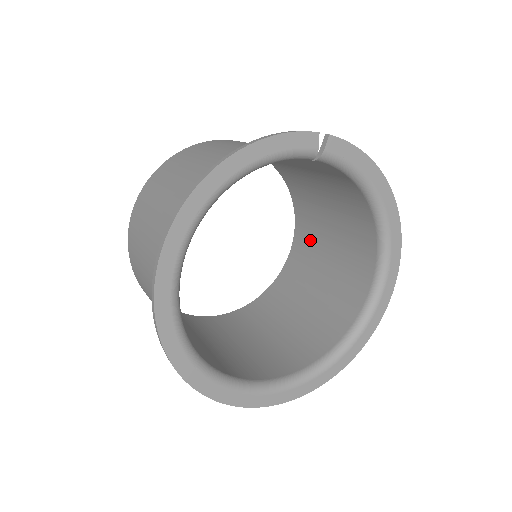
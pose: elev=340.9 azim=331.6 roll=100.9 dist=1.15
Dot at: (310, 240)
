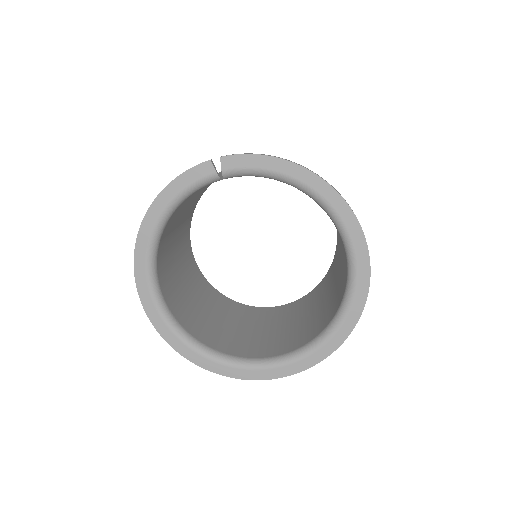
Dot at: occluded
